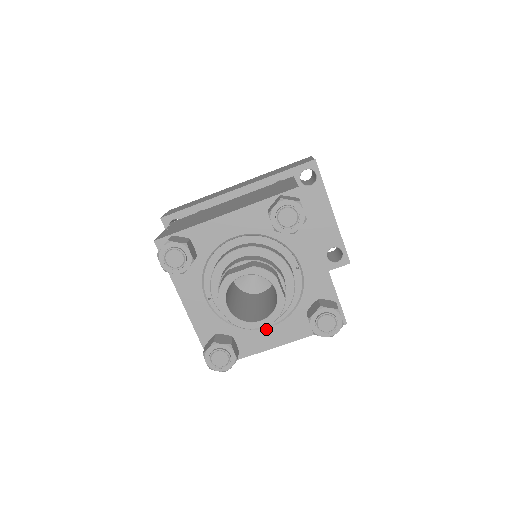
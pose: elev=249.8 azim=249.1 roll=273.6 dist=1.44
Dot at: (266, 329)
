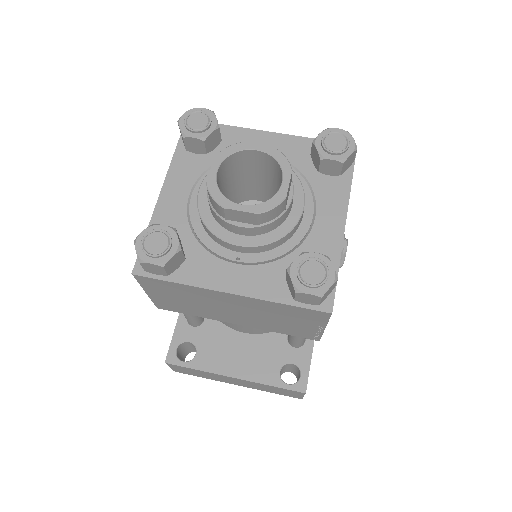
Dot at: (315, 223)
